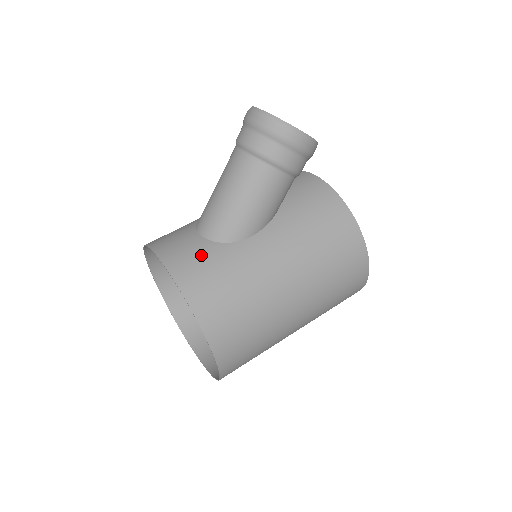
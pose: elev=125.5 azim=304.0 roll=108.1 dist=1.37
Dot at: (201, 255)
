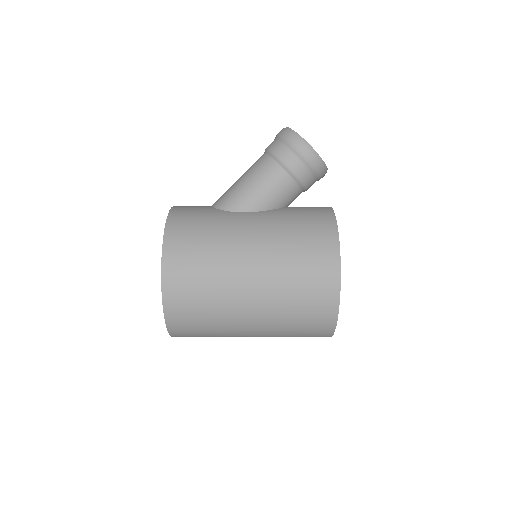
Dot at: (199, 210)
